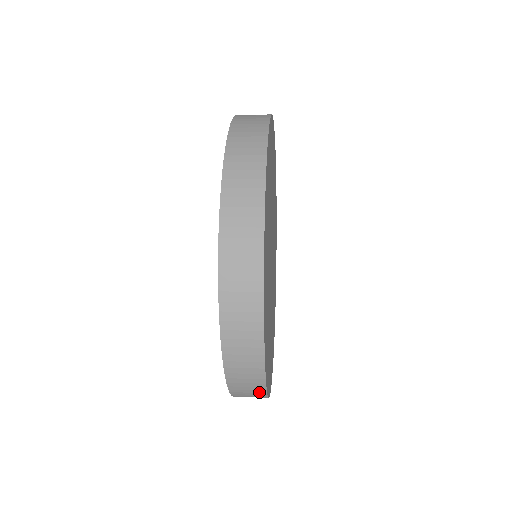
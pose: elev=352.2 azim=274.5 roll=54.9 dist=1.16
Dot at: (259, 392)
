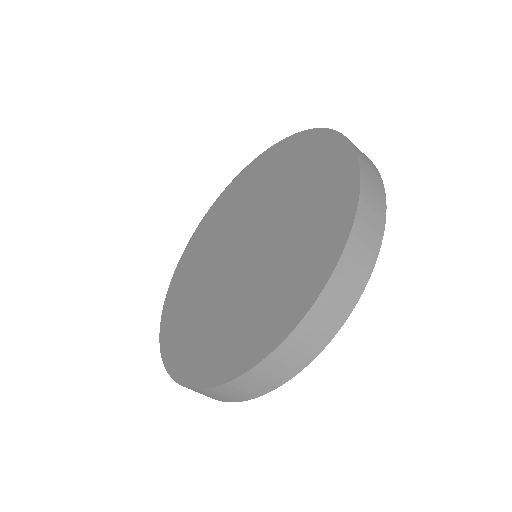
Dot at: (295, 367)
